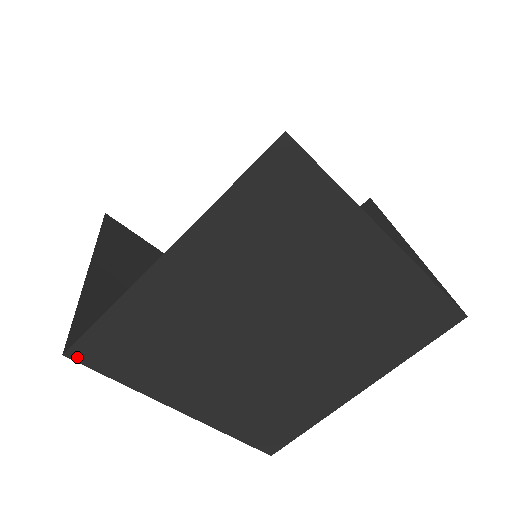
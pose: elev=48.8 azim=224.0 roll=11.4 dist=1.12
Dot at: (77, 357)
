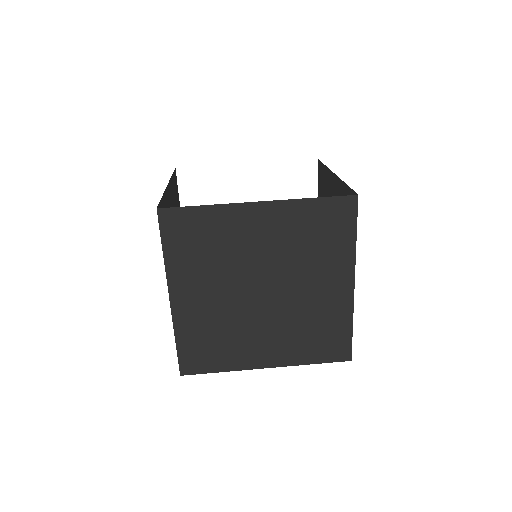
Dot at: (162, 216)
